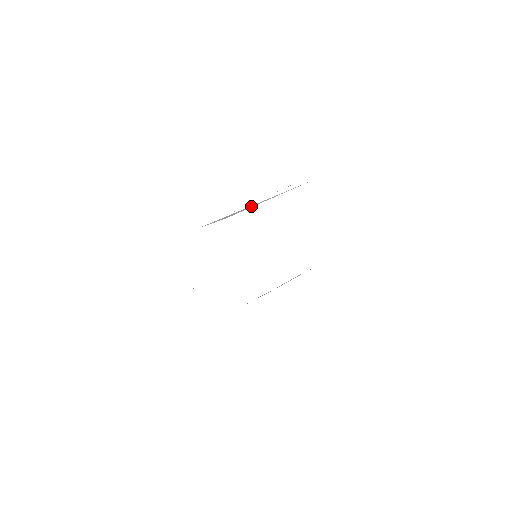
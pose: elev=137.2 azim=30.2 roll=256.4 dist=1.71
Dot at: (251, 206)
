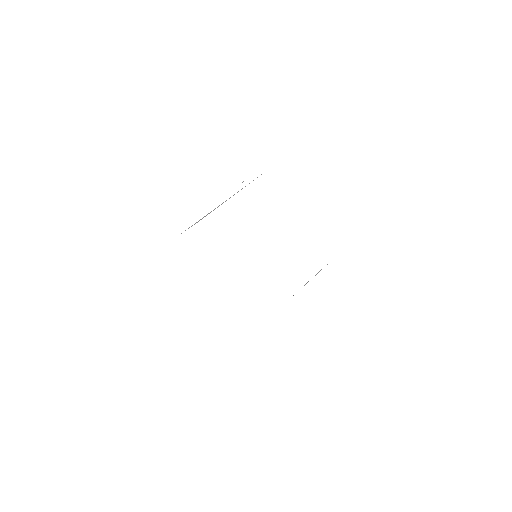
Dot at: occluded
